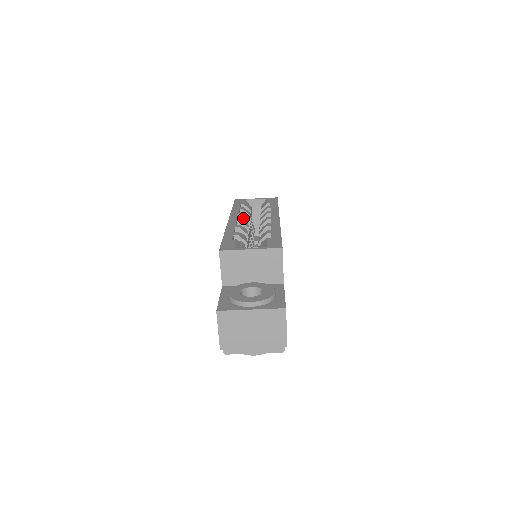
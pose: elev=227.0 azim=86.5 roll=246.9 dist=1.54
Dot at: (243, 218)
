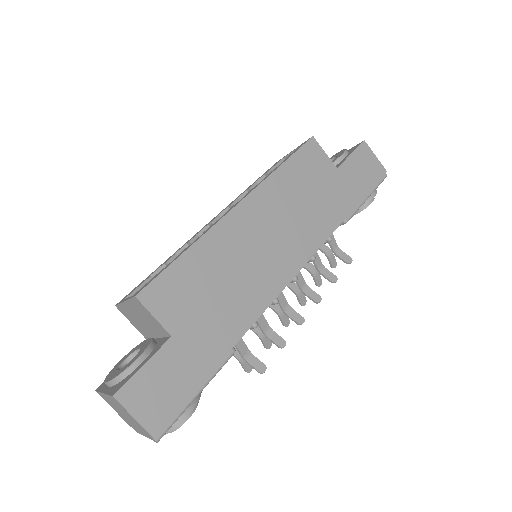
Dot at: occluded
